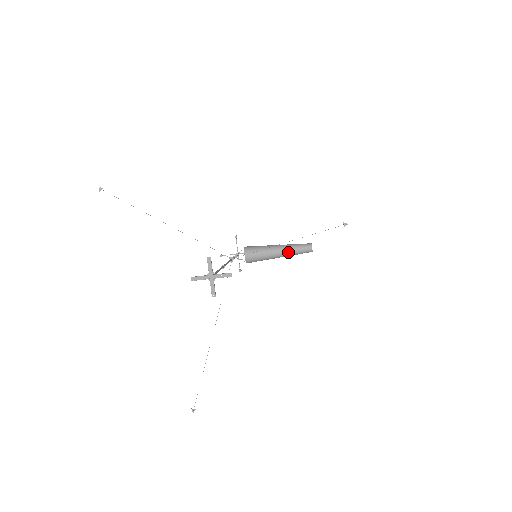
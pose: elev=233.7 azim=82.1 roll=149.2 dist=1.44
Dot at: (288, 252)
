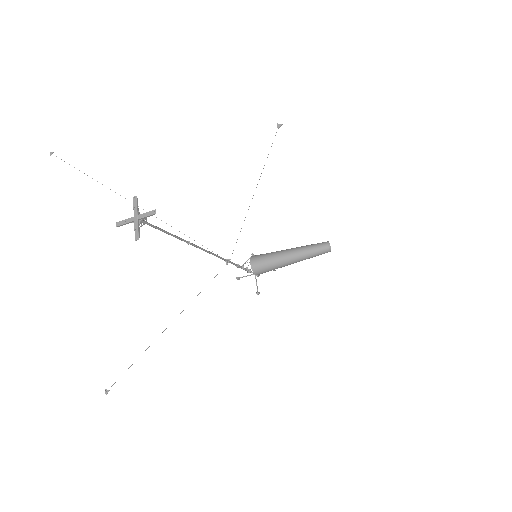
Dot at: (299, 254)
